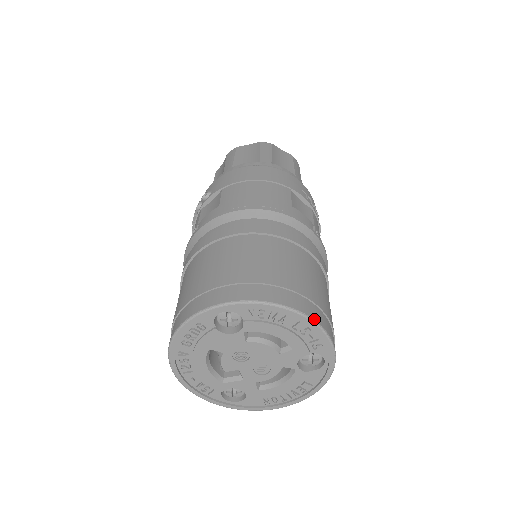
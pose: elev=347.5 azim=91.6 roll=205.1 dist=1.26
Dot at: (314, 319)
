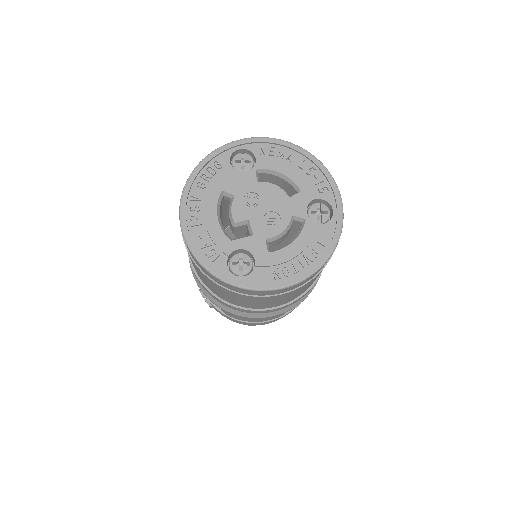
Dot at: (317, 159)
